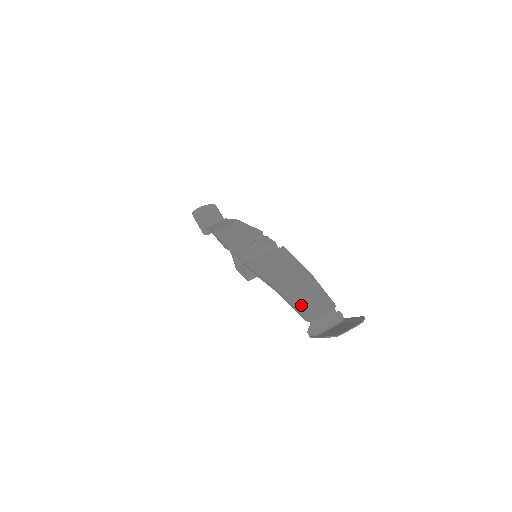
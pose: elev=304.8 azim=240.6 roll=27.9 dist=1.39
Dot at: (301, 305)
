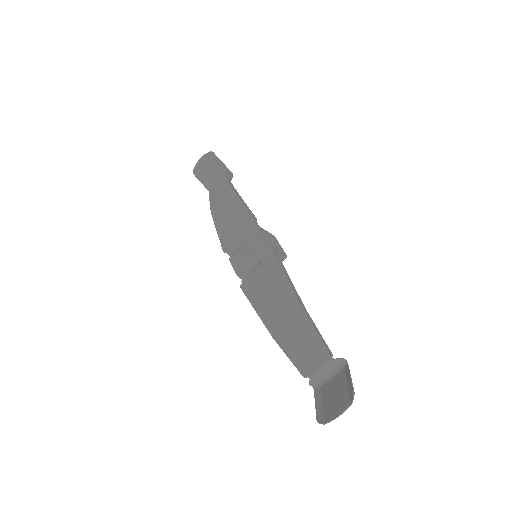
Dot at: (298, 354)
